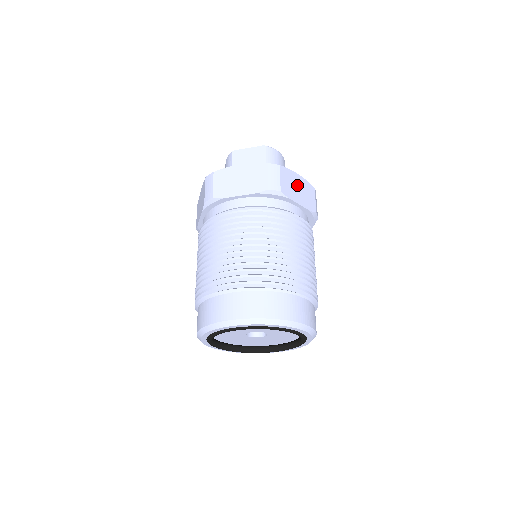
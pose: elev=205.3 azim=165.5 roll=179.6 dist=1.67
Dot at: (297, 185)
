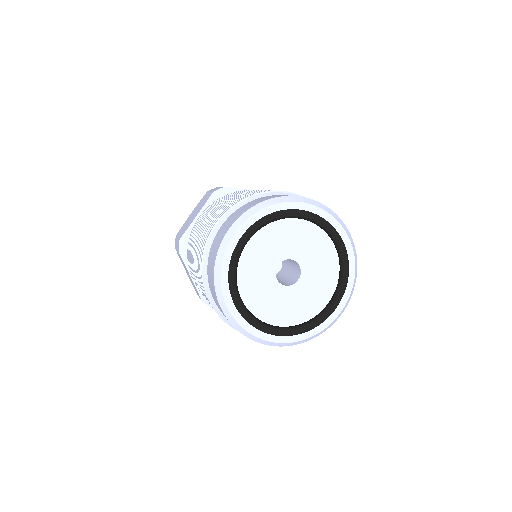
Dot at: occluded
